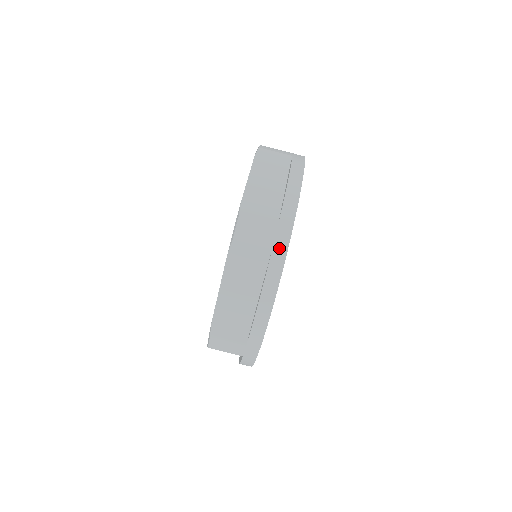
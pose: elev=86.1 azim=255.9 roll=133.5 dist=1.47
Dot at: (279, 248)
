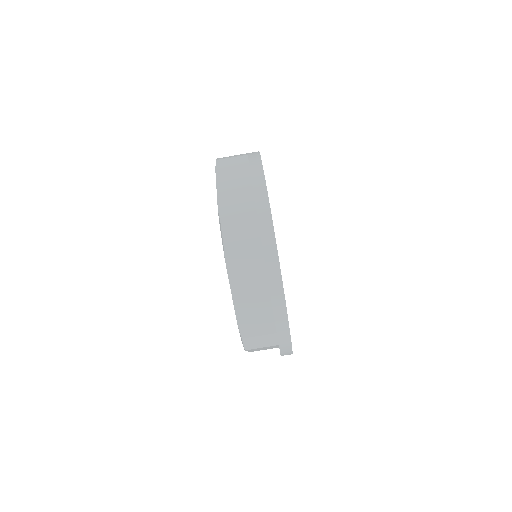
Dot at: (266, 233)
